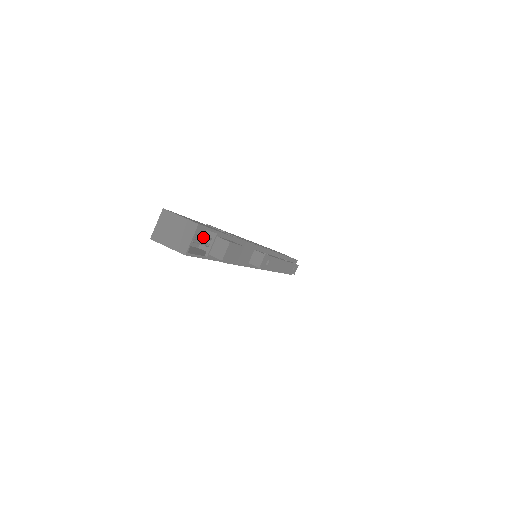
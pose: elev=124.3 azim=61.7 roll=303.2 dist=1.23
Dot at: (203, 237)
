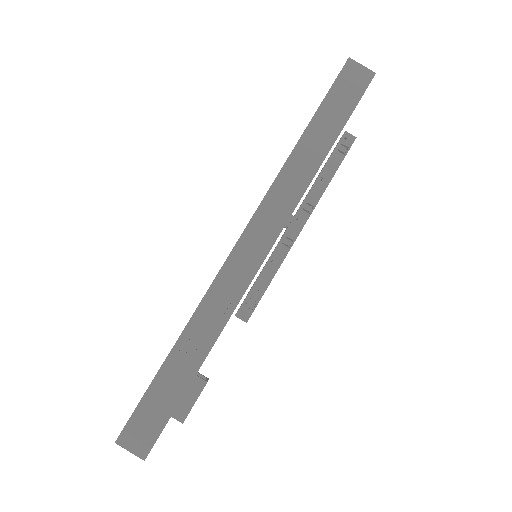
Dot at: occluded
